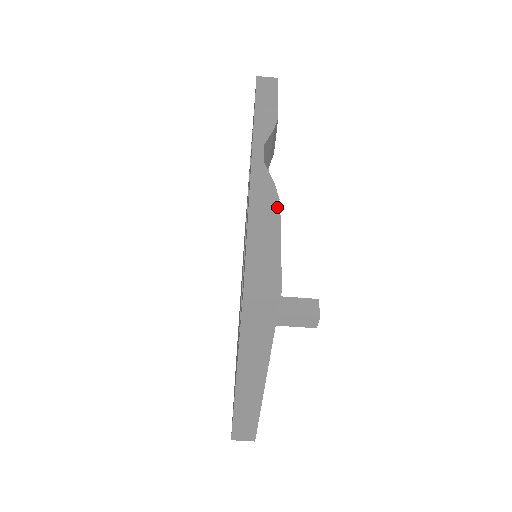
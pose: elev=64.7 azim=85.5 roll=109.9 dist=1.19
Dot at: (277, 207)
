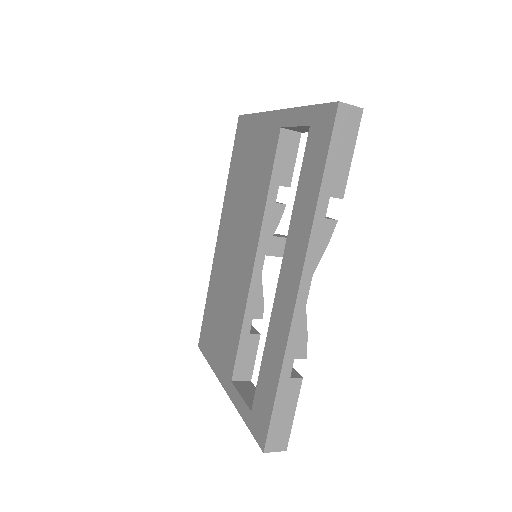
Dot at: occluded
